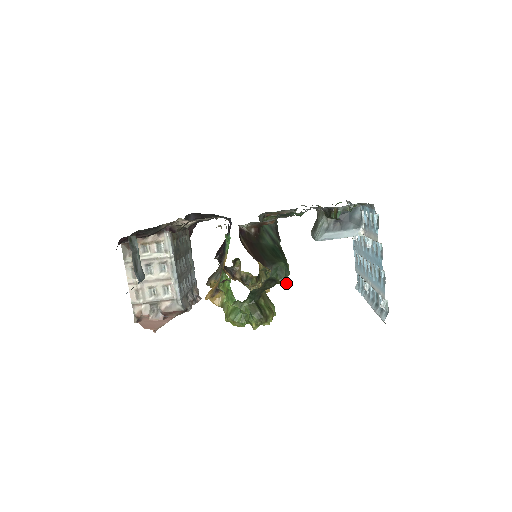
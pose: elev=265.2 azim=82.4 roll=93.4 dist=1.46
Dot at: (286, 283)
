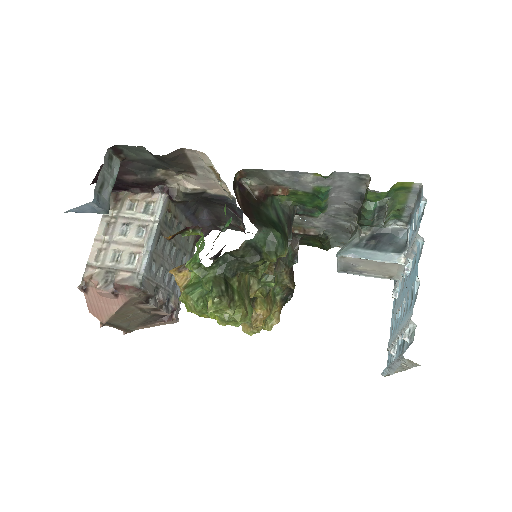
Dot at: (274, 259)
